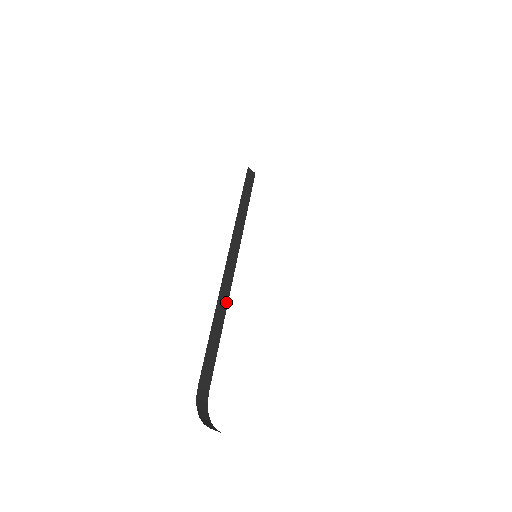
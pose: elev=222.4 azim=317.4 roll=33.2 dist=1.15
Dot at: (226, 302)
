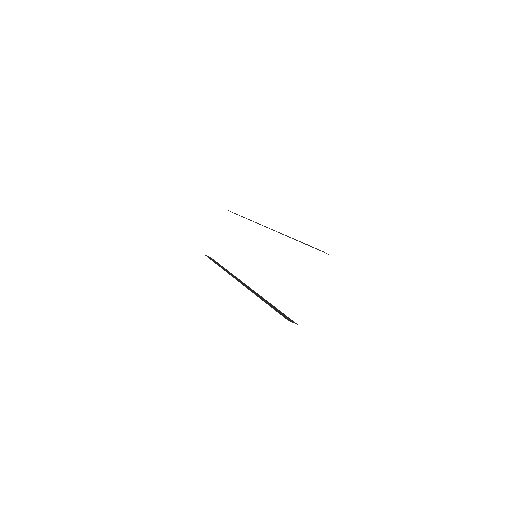
Dot at: (258, 295)
